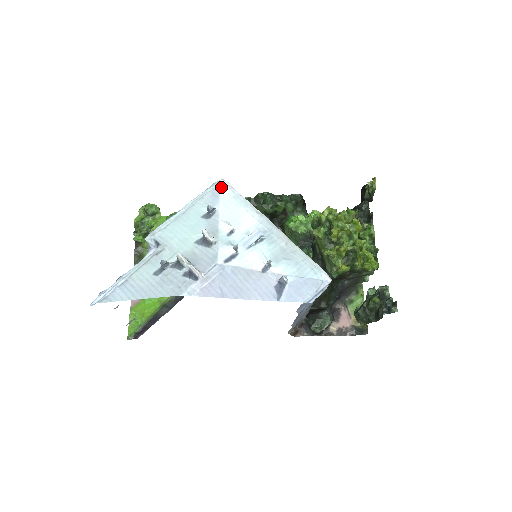
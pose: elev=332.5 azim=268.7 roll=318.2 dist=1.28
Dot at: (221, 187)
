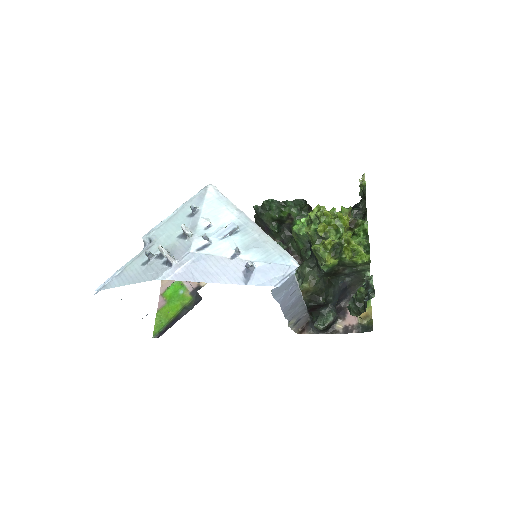
Dot at: (207, 190)
